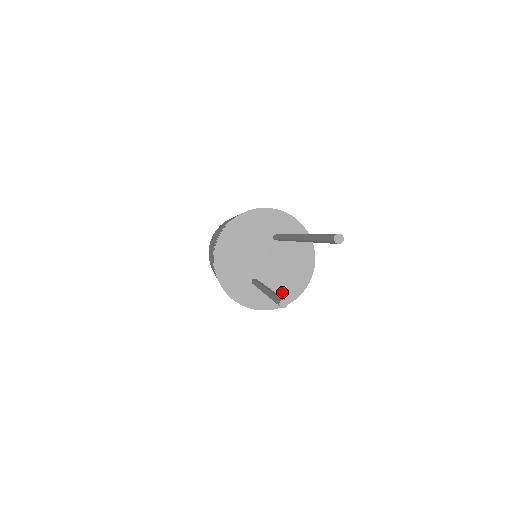
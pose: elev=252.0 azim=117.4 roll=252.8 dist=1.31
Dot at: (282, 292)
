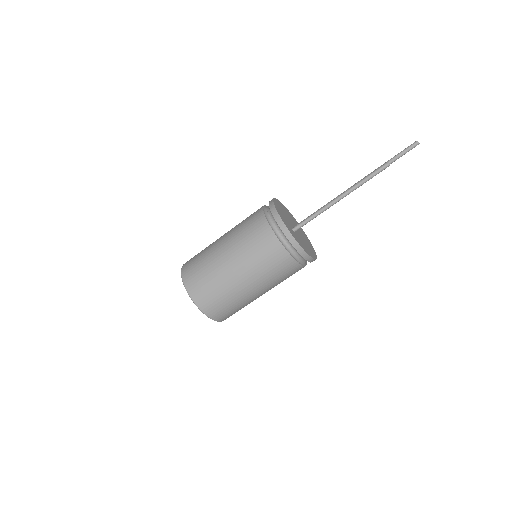
Dot at: (306, 249)
